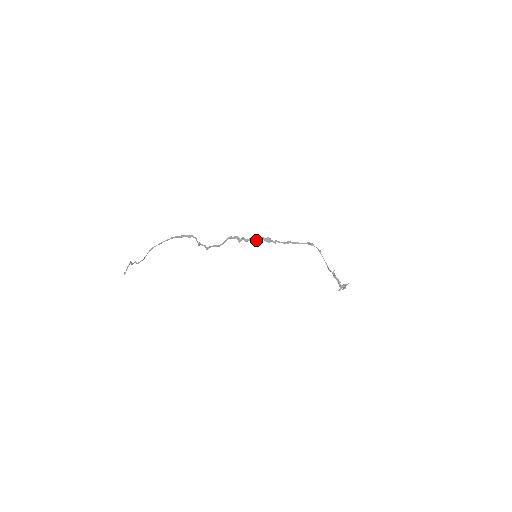
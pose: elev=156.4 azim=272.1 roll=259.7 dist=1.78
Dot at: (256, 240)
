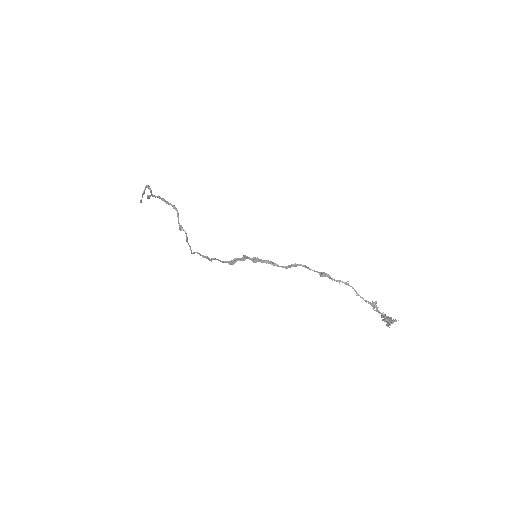
Dot at: (236, 260)
